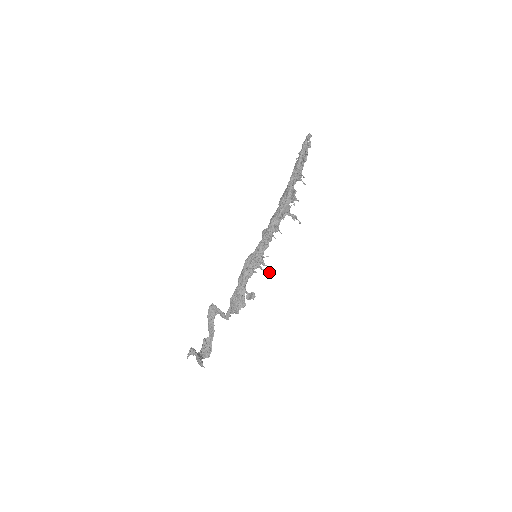
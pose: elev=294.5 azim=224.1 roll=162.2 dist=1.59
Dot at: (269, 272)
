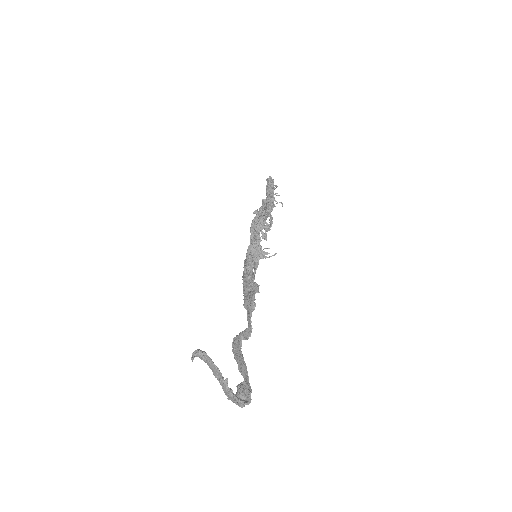
Dot at: (274, 255)
